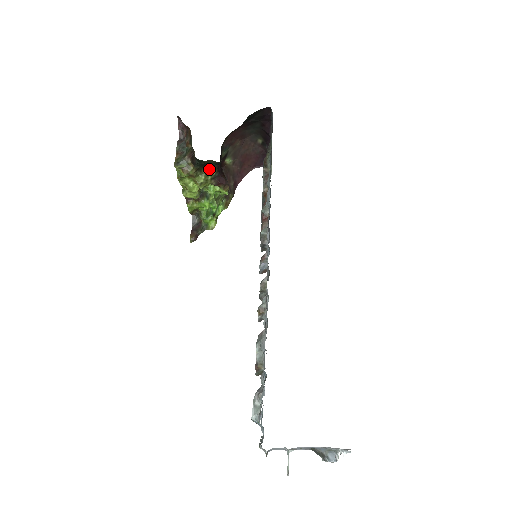
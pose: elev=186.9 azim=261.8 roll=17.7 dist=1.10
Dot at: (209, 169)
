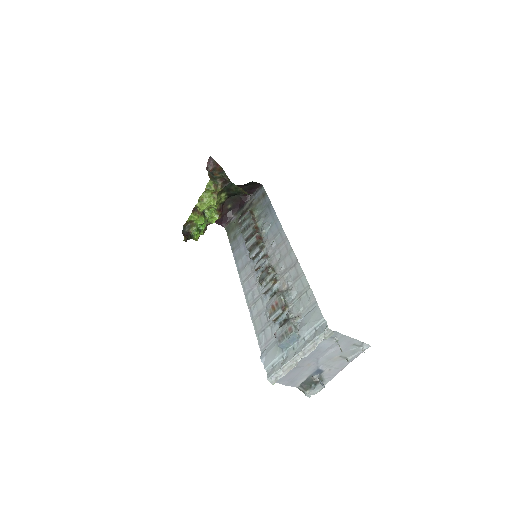
Dot at: (224, 196)
